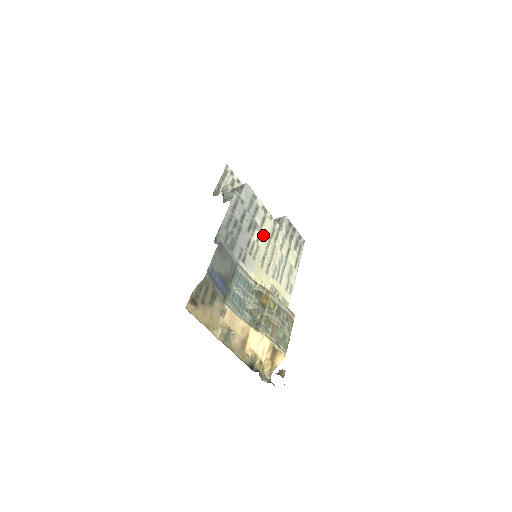
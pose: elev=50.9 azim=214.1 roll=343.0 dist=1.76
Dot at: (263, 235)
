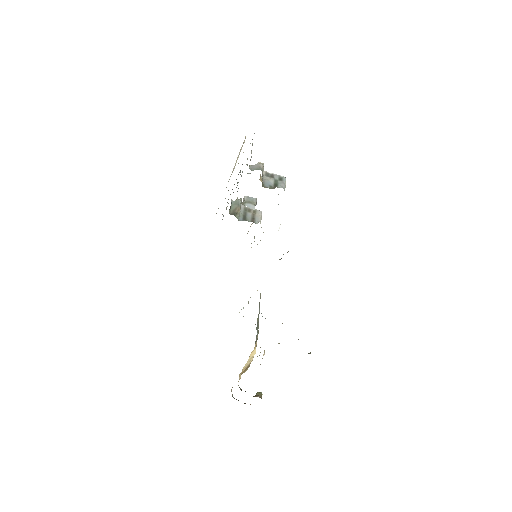
Dot at: occluded
